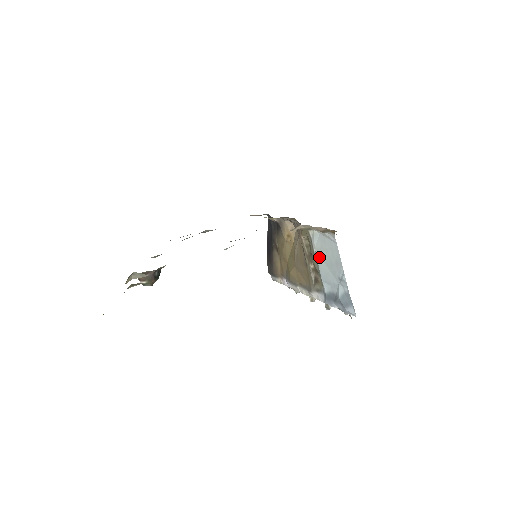
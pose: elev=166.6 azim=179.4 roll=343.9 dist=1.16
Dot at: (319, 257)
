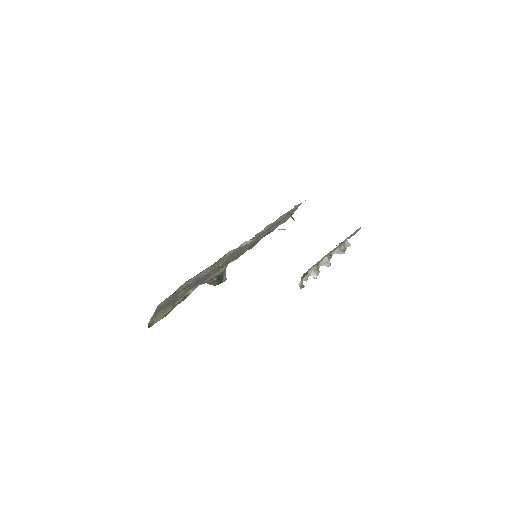
Dot at: occluded
